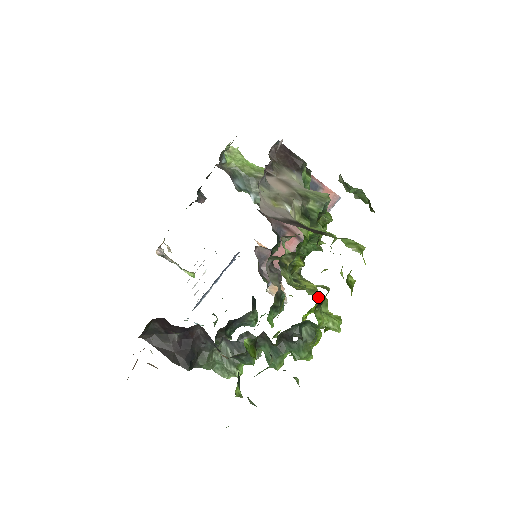
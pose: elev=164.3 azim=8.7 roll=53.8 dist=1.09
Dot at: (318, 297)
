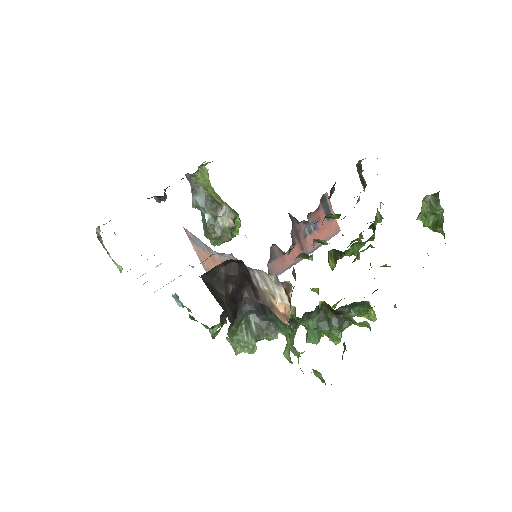
Dot at: occluded
